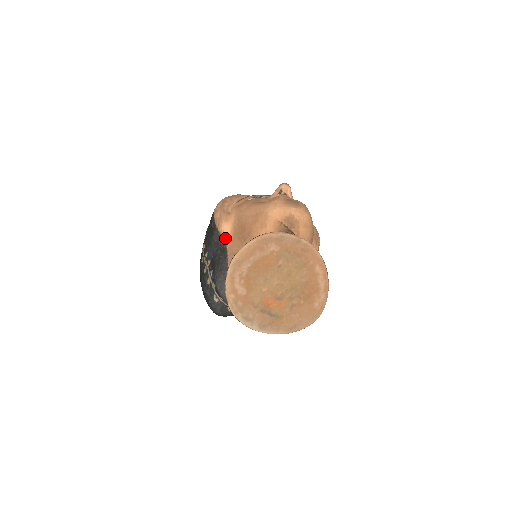
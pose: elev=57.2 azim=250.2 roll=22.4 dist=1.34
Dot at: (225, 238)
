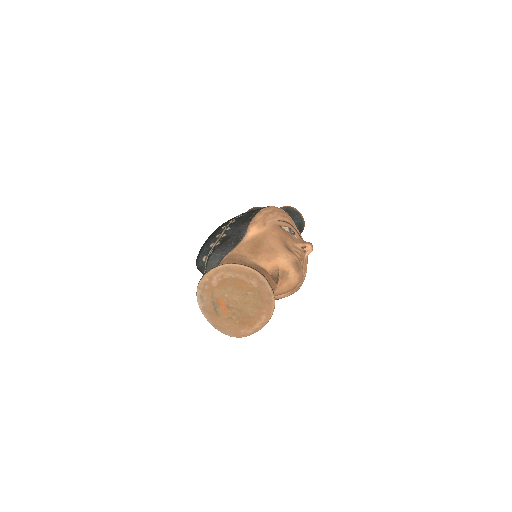
Dot at: (246, 235)
